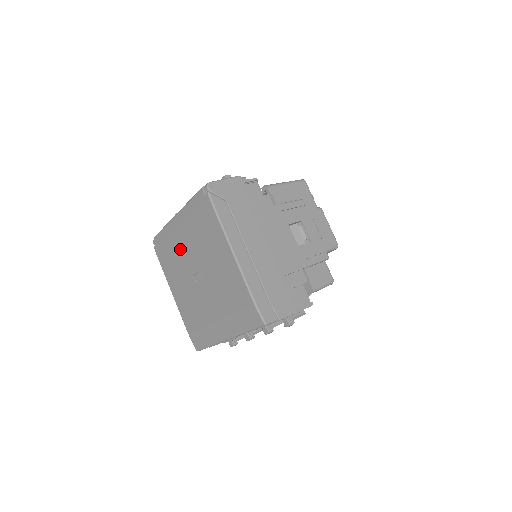
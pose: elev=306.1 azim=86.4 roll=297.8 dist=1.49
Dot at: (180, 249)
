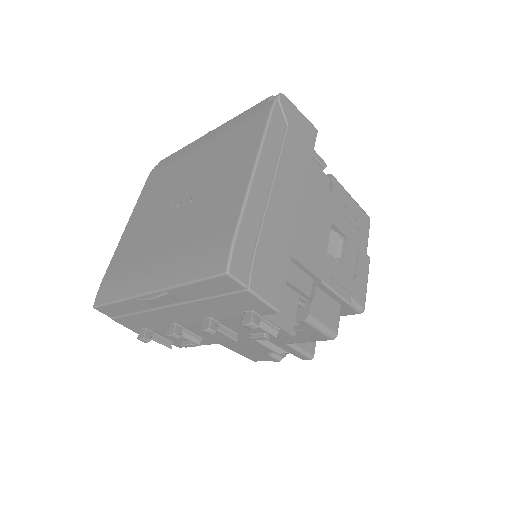
Dot at: (183, 168)
